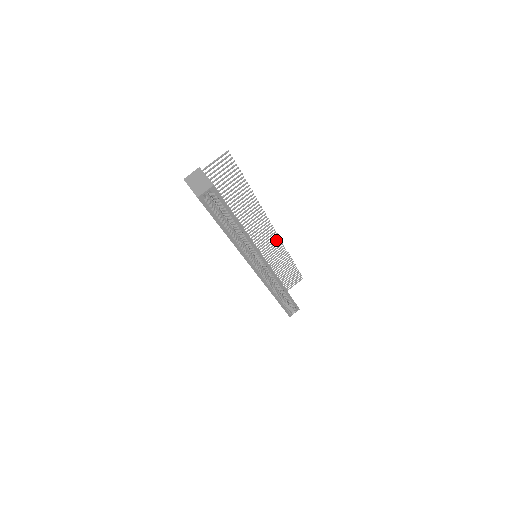
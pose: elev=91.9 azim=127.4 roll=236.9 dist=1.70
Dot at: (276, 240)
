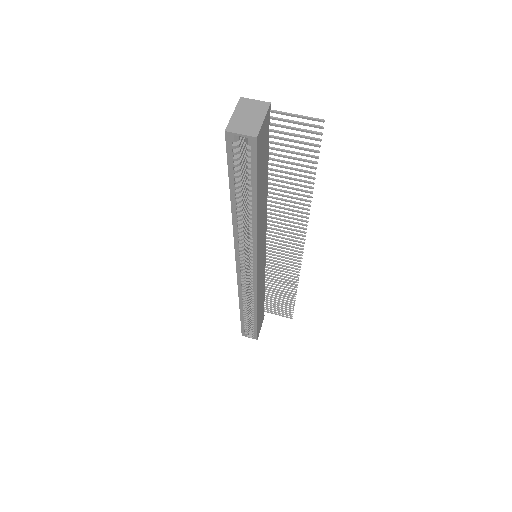
Dot at: (295, 263)
